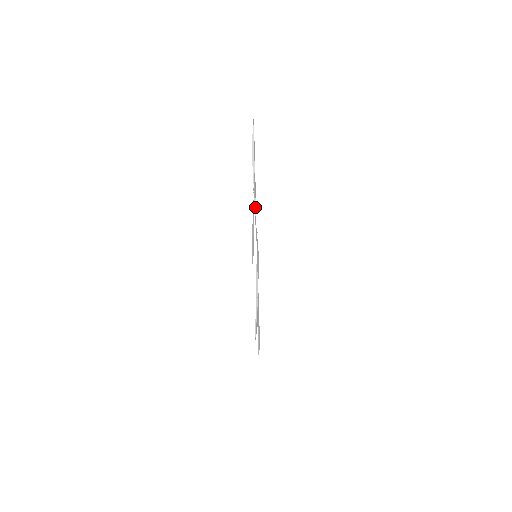
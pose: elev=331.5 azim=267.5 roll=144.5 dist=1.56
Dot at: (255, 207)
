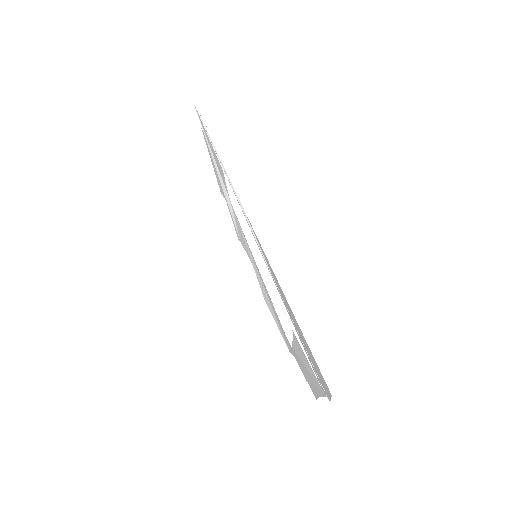
Dot at: (235, 193)
